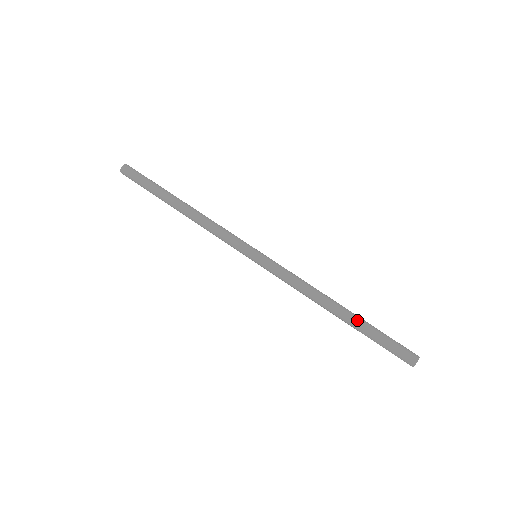
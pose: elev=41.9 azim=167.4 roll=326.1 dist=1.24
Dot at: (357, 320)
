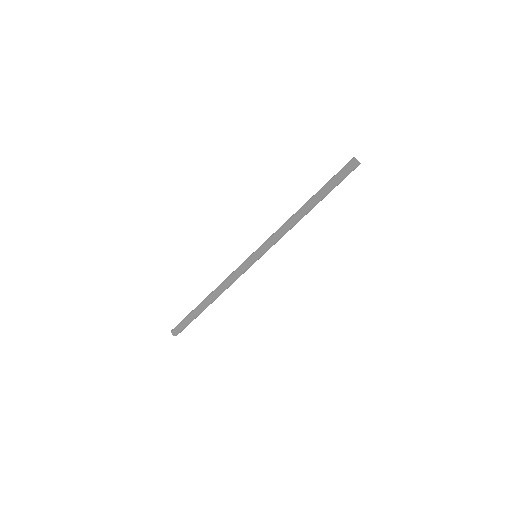
Dot at: (316, 194)
